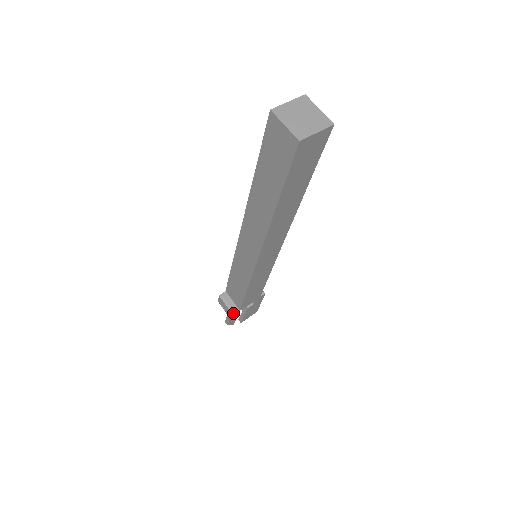
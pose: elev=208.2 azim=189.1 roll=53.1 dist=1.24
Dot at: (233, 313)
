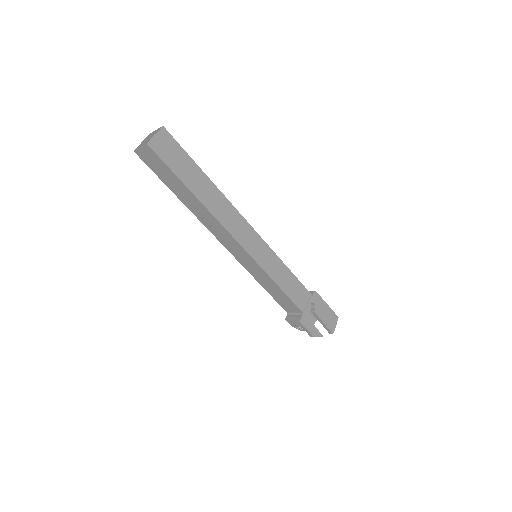
Dot at: (300, 319)
